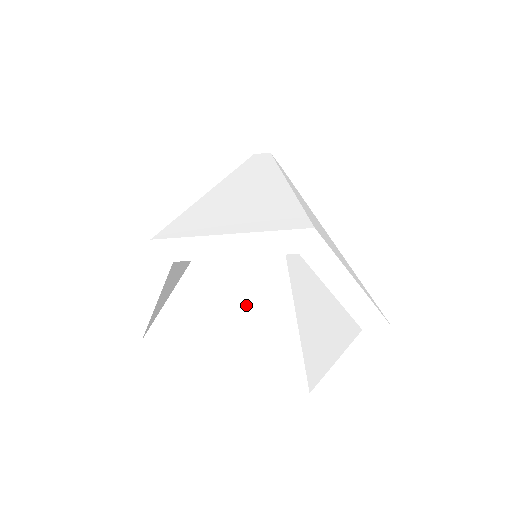
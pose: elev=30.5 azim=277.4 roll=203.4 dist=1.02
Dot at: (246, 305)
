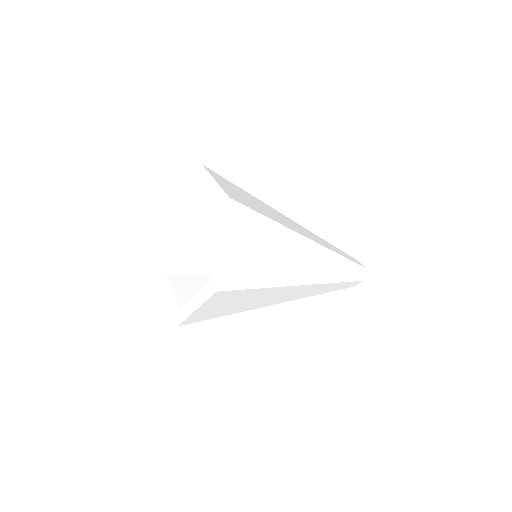
Dot at: occluded
